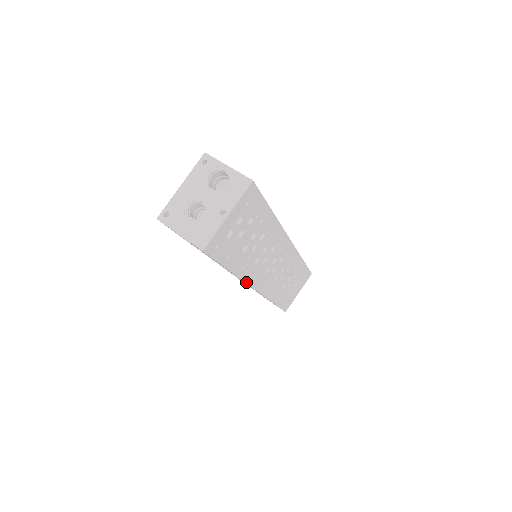
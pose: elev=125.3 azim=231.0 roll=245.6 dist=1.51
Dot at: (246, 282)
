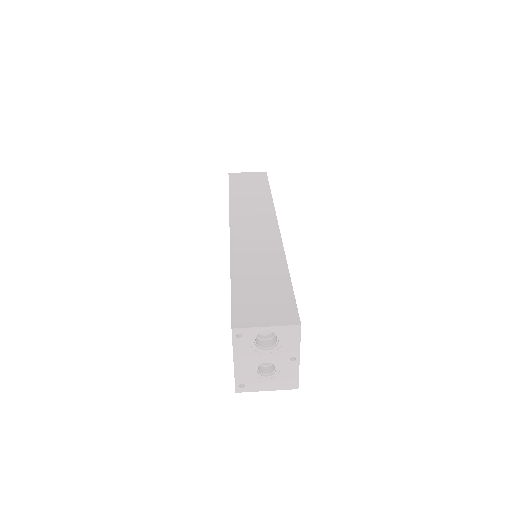
Dot at: occluded
